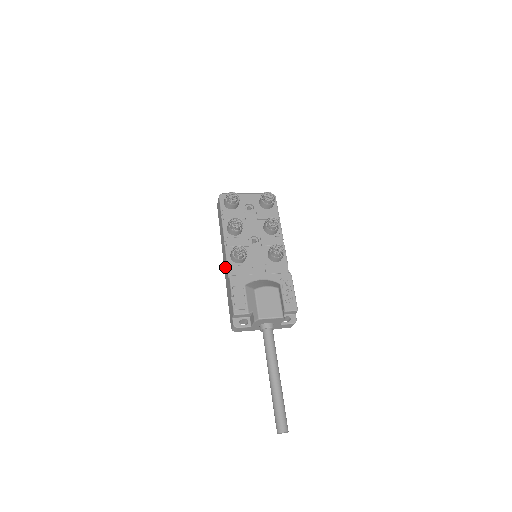
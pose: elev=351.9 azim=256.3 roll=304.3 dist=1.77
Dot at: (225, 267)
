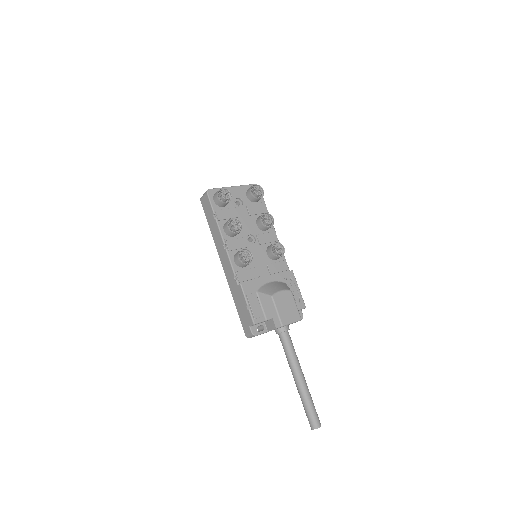
Dot at: (228, 272)
